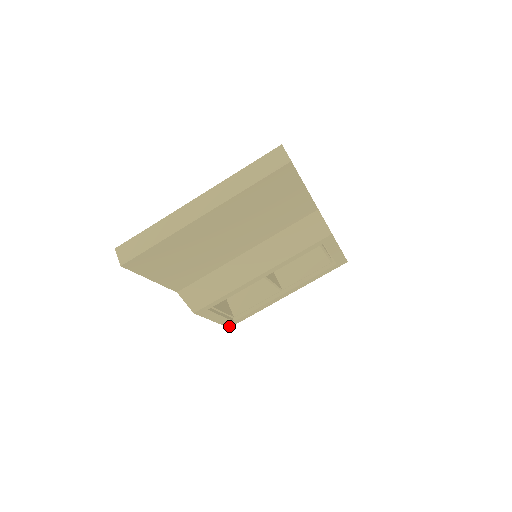
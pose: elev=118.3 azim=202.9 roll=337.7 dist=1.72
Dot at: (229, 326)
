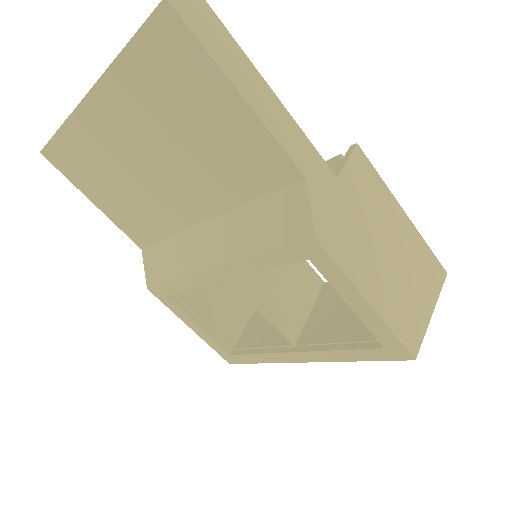
Dot at: (228, 360)
